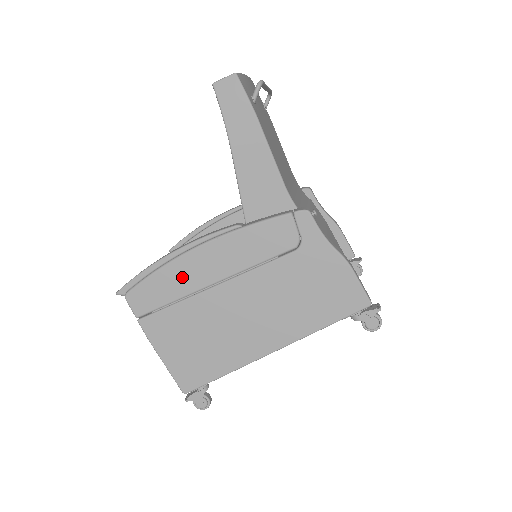
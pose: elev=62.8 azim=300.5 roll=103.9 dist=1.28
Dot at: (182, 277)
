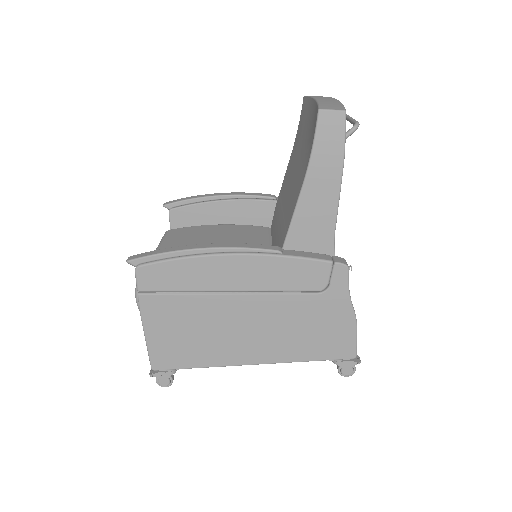
Dot at: (203, 274)
